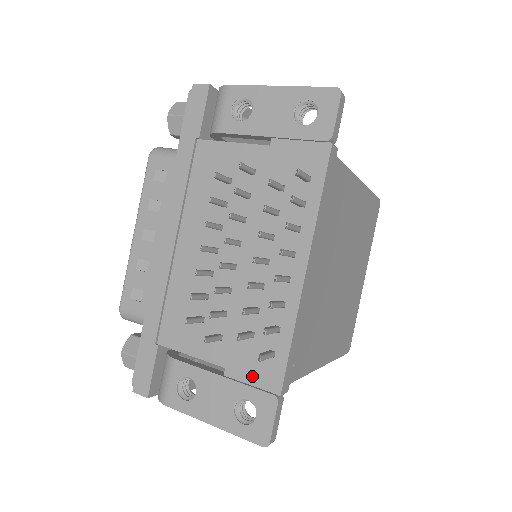
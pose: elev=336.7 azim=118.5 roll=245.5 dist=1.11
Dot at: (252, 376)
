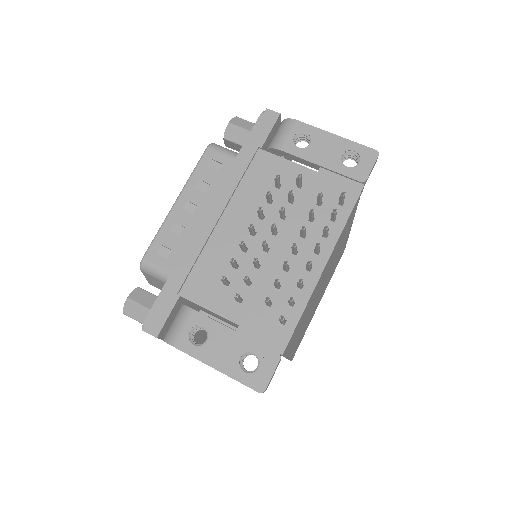
Dot at: (262, 336)
